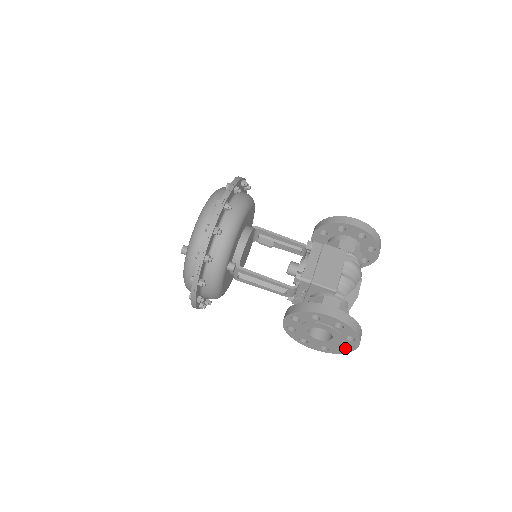
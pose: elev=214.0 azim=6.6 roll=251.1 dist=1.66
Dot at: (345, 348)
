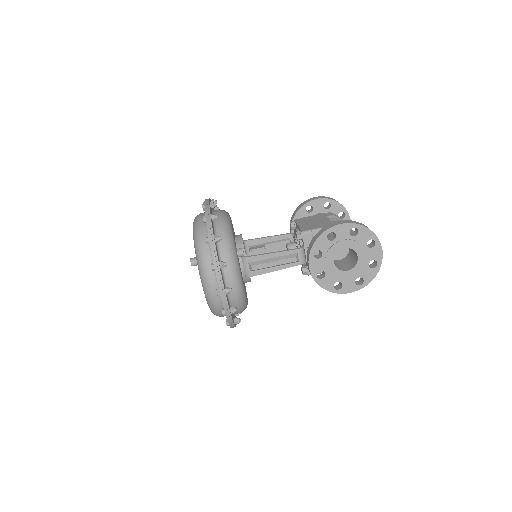
Dot at: (374, 266)
